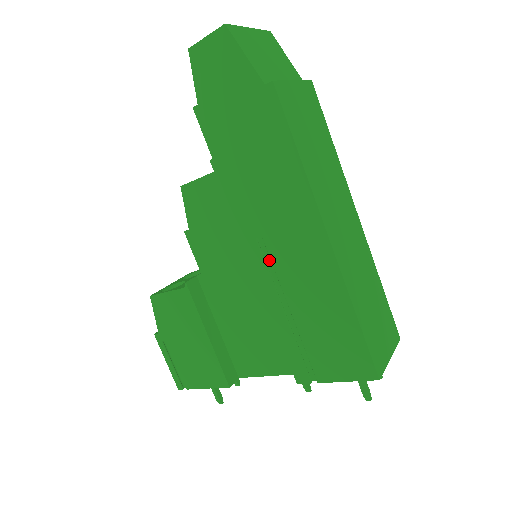
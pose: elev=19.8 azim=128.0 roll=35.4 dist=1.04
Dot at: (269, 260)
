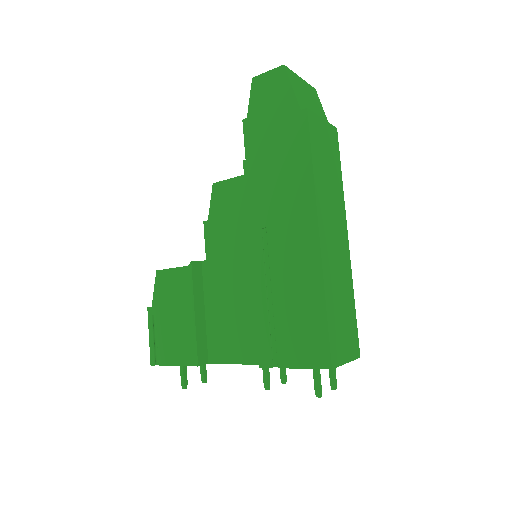
Dot at: (266, 249)
